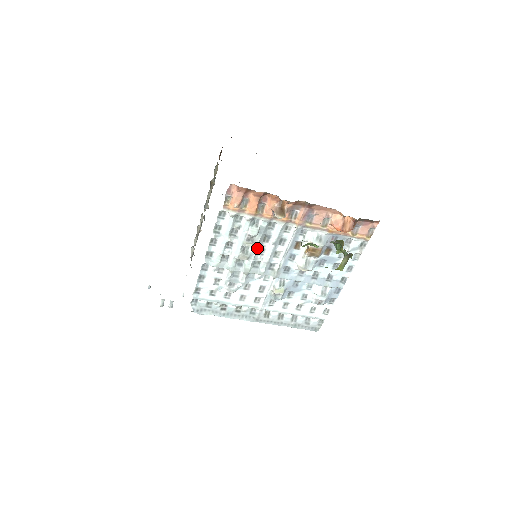
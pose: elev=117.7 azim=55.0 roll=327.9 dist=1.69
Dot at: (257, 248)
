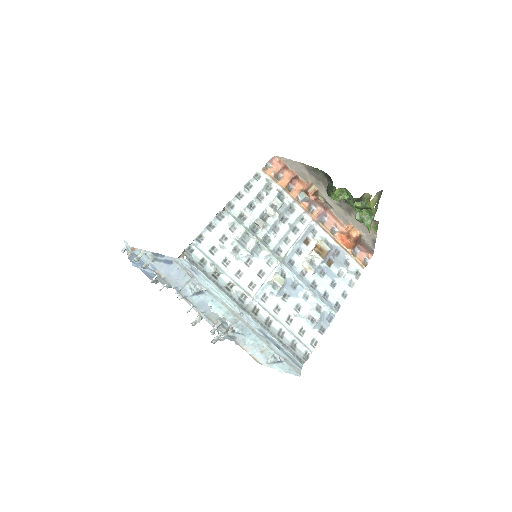
Dot at: (274, 222)
